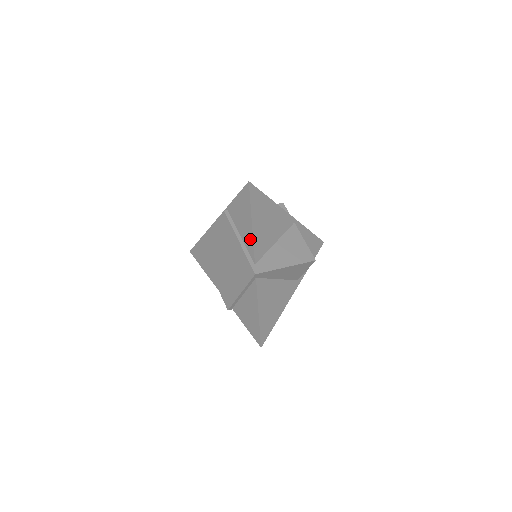
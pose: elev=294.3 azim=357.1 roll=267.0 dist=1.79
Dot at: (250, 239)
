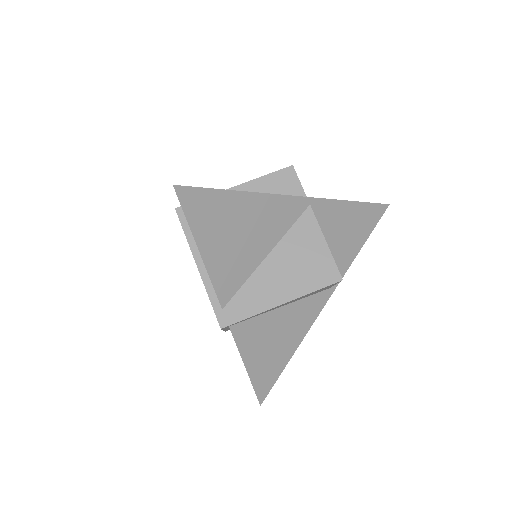
Dot at: (207, 271)
